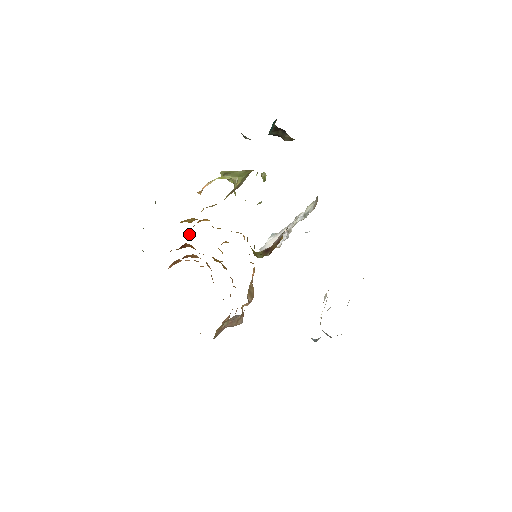
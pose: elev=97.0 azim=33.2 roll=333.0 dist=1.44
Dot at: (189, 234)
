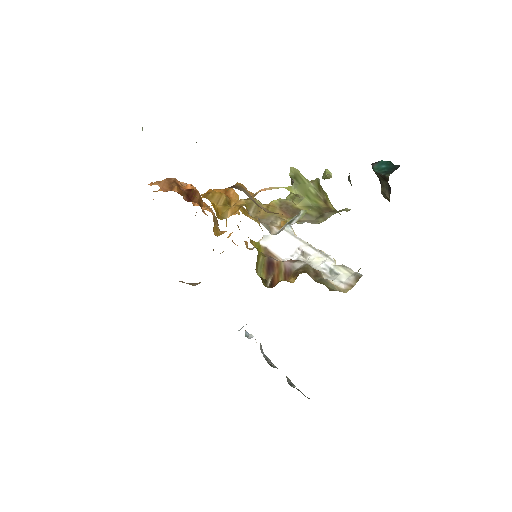
Dot at: occluded
